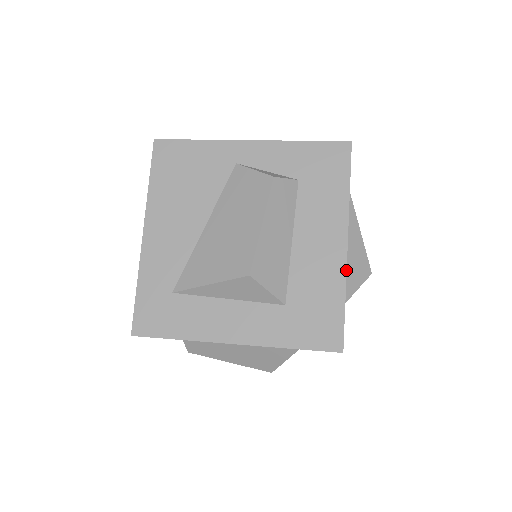
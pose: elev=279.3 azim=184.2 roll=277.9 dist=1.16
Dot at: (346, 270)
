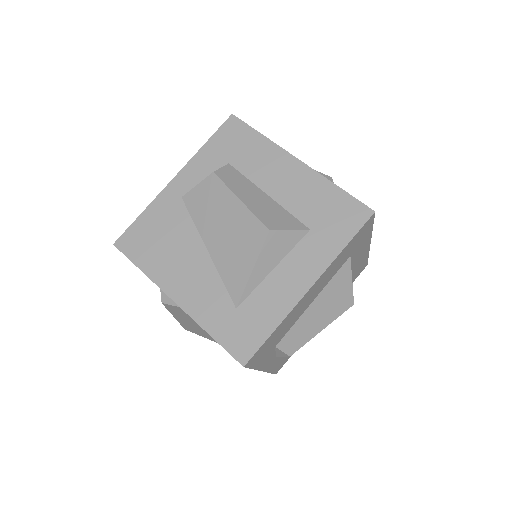
Dot at: (317, 172)
